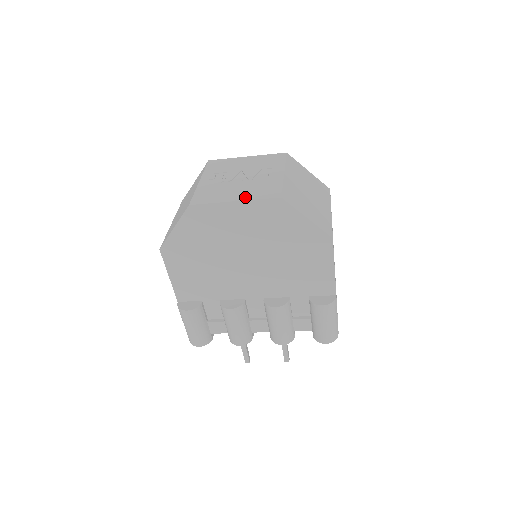
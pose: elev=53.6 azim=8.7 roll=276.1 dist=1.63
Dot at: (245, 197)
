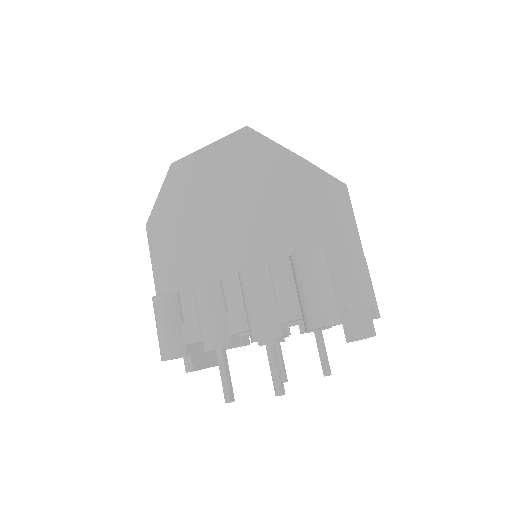
Dot at: occluded
